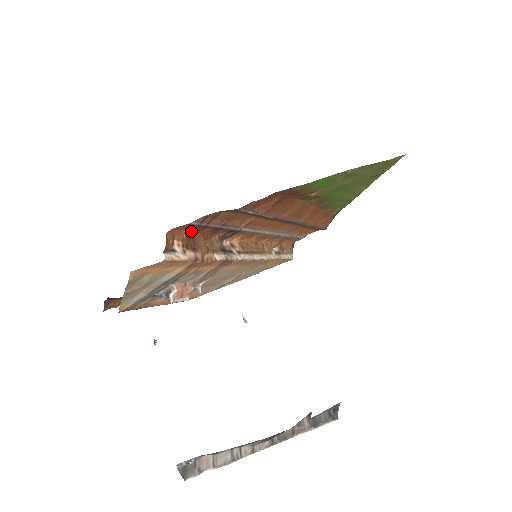
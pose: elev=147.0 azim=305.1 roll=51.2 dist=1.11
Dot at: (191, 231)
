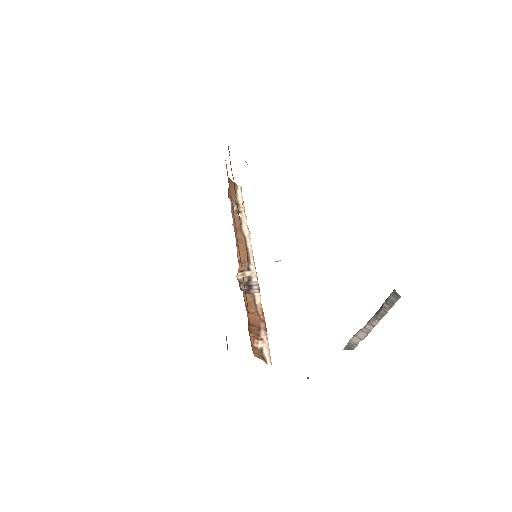
Dot at: (248, 328)
